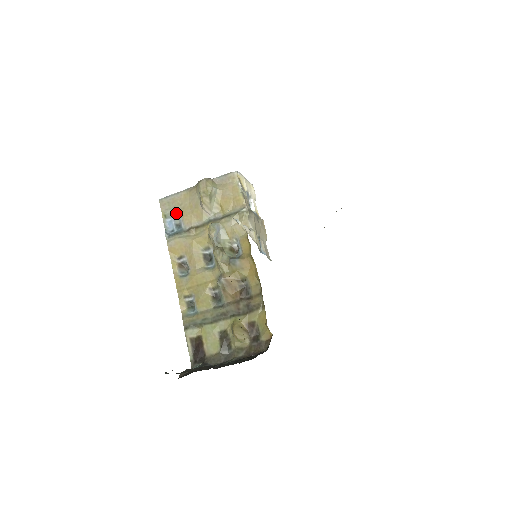
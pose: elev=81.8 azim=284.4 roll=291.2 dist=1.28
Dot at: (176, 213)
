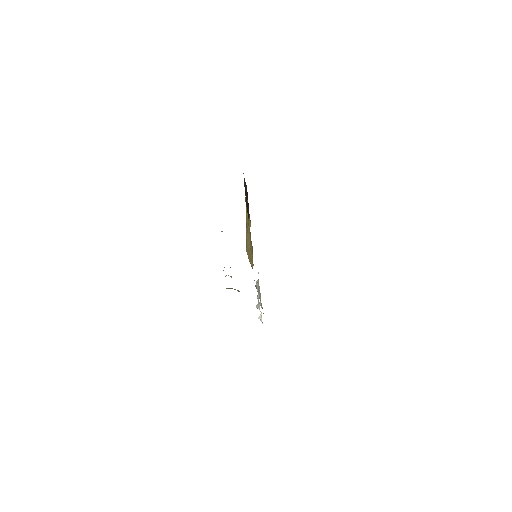
Dot at: occluded
